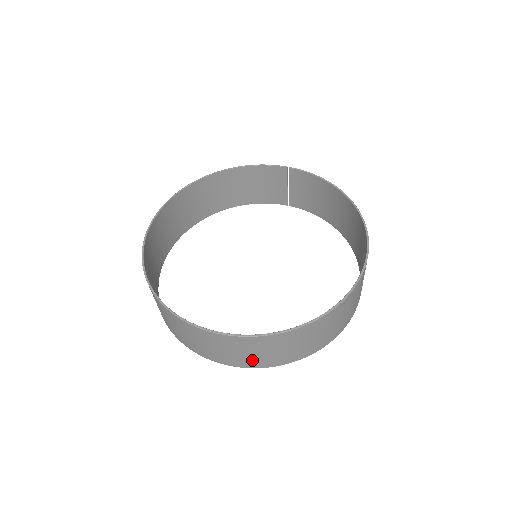
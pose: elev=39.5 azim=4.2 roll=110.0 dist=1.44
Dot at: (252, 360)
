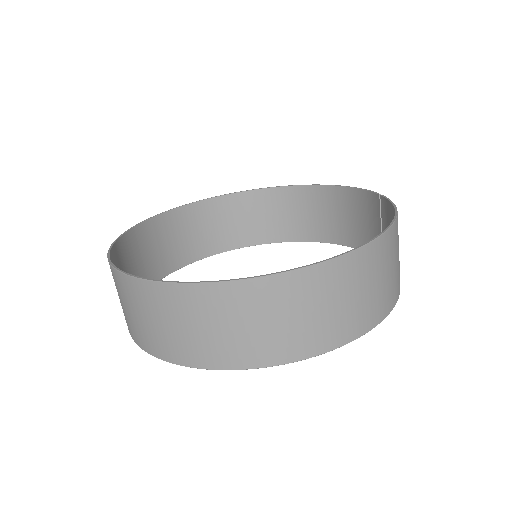
Dot at: (127, 318)
